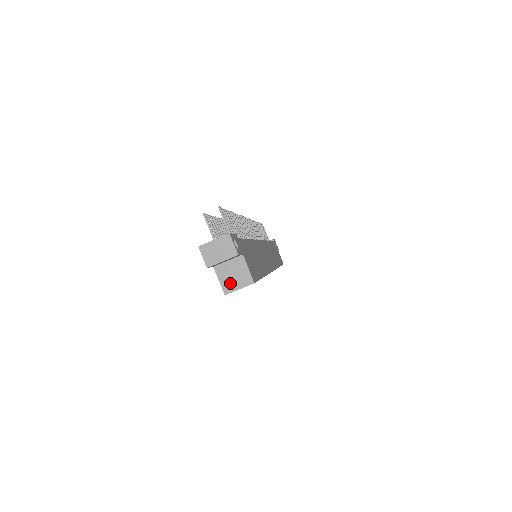
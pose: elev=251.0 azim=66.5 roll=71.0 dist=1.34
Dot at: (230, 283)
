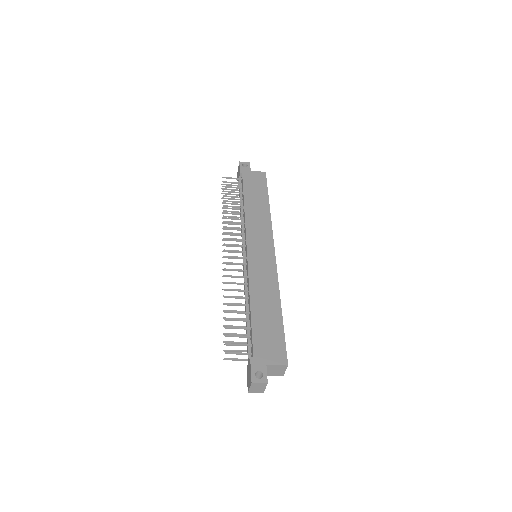
Dot at: (278, 373)
